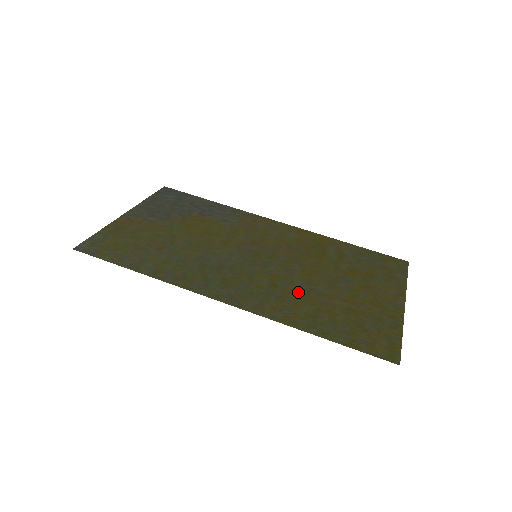
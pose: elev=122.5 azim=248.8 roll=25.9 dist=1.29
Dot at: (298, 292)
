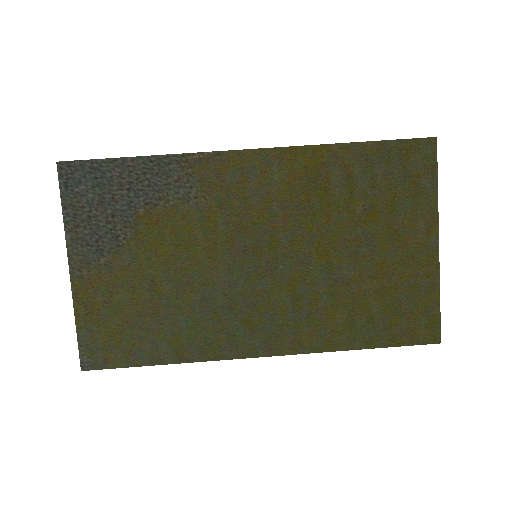
Dot at: (324, 295)
